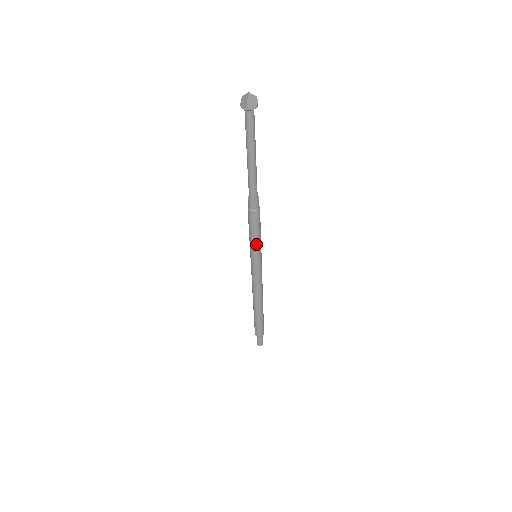
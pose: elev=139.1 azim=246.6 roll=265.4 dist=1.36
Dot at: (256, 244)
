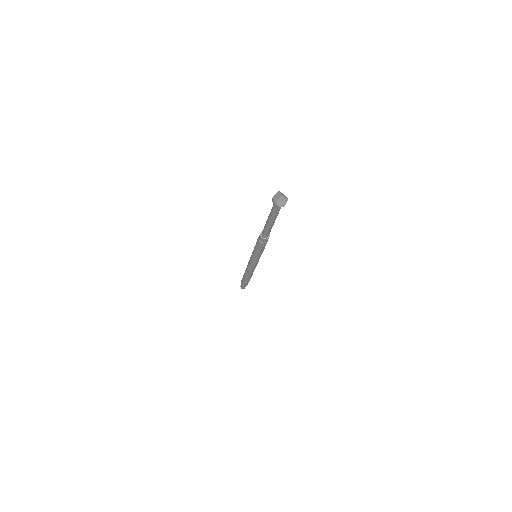
Dot at: (256, 254)
